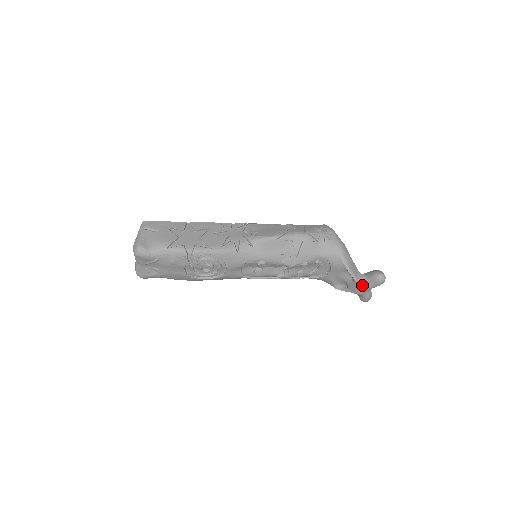
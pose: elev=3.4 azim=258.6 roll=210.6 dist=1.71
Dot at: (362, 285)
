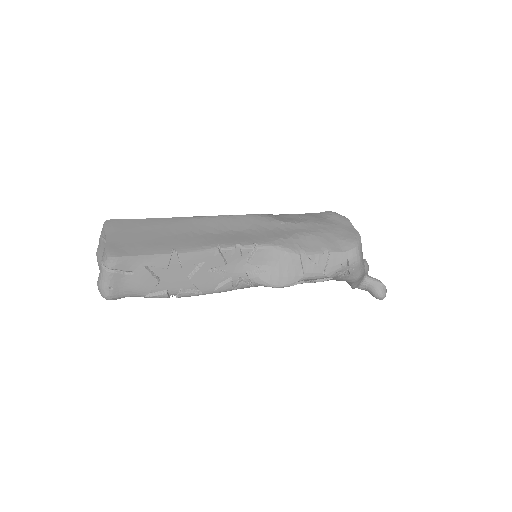
Dot at: occluded
